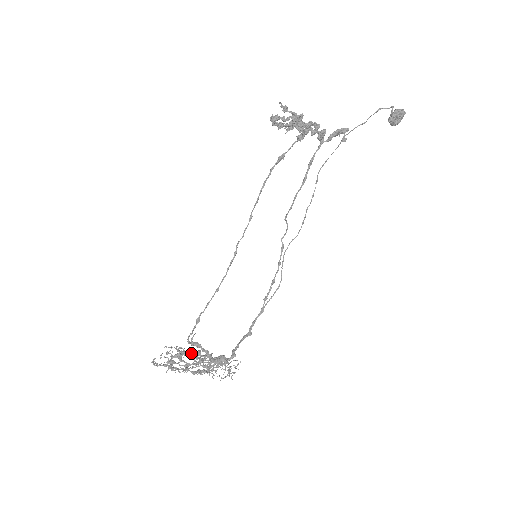
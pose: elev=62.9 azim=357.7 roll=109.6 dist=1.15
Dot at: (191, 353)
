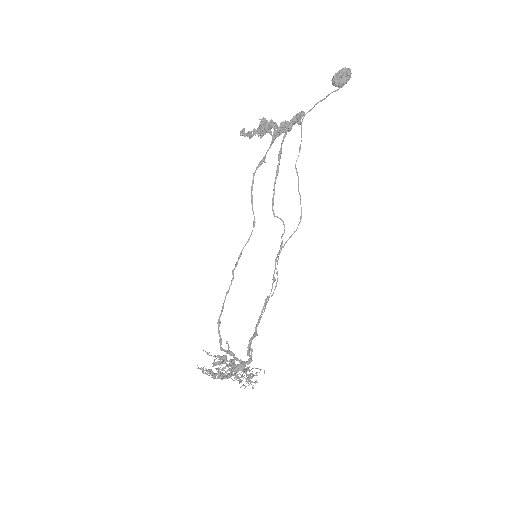
Dot at: (218, 357)
